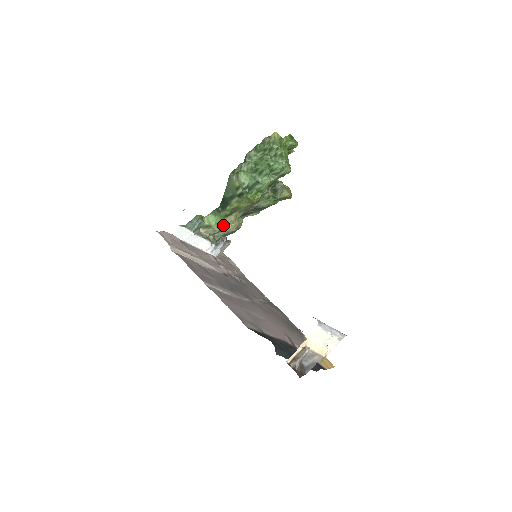
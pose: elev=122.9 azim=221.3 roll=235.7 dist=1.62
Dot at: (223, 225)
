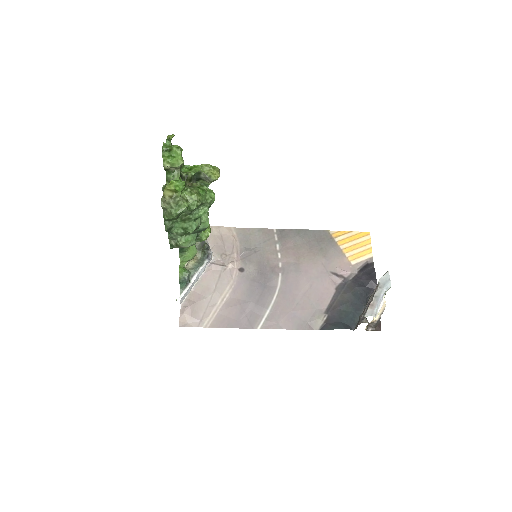
Dot at: occluded
